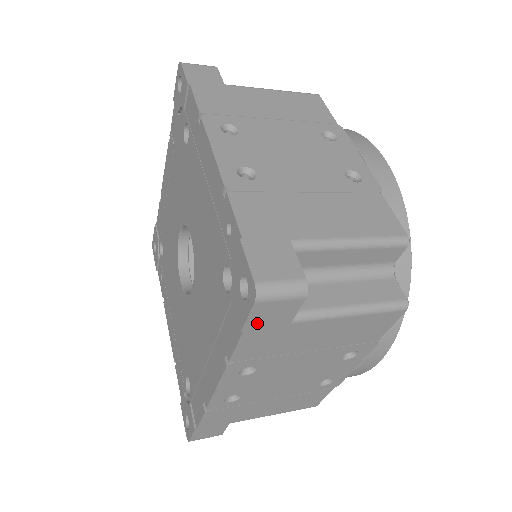
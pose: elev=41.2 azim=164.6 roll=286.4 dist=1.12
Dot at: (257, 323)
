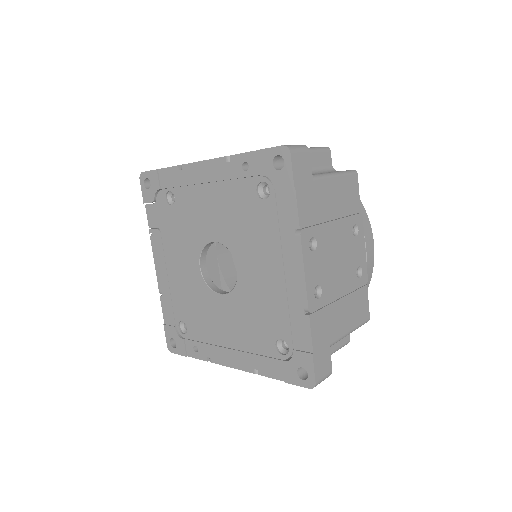
Dot at: (298, 177)
